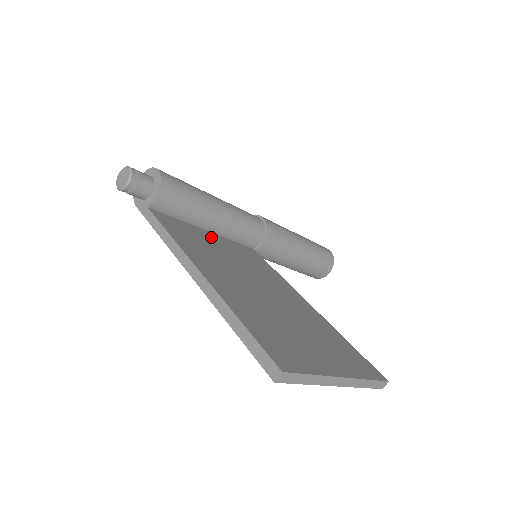
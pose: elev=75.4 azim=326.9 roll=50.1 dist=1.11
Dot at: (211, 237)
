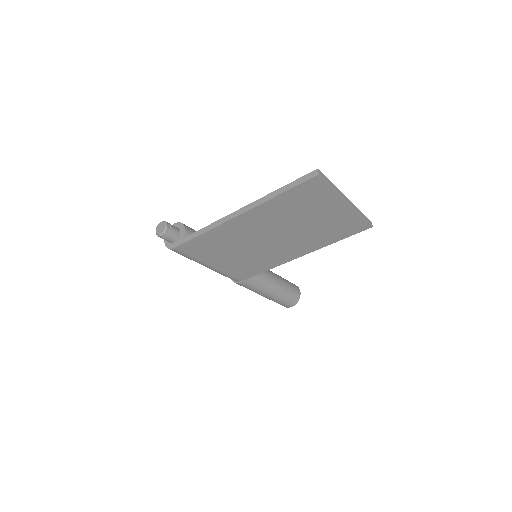
Dot at: occluded
